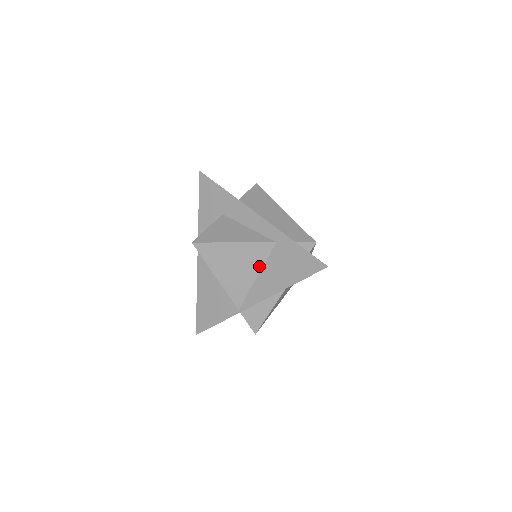
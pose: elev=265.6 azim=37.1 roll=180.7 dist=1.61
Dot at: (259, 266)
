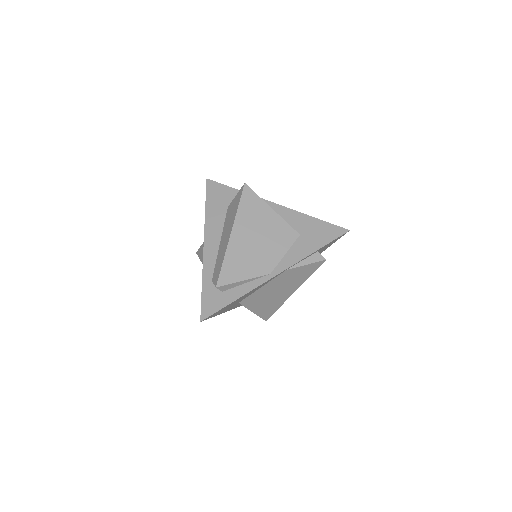
Dot at: occluded
